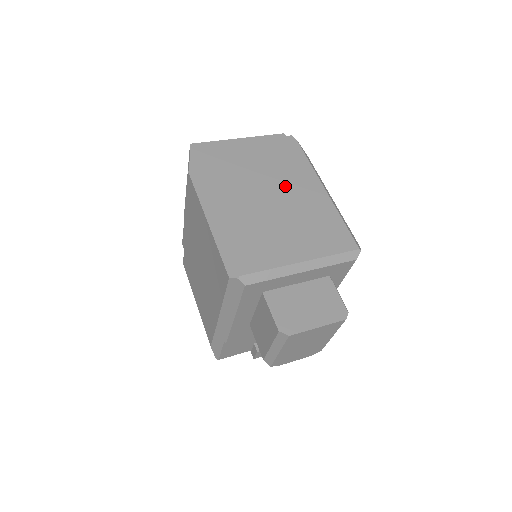
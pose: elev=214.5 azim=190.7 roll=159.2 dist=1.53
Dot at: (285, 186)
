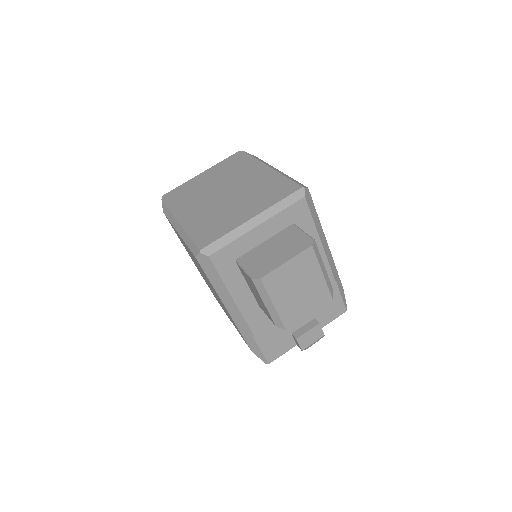
Dot at: (235, 181)
